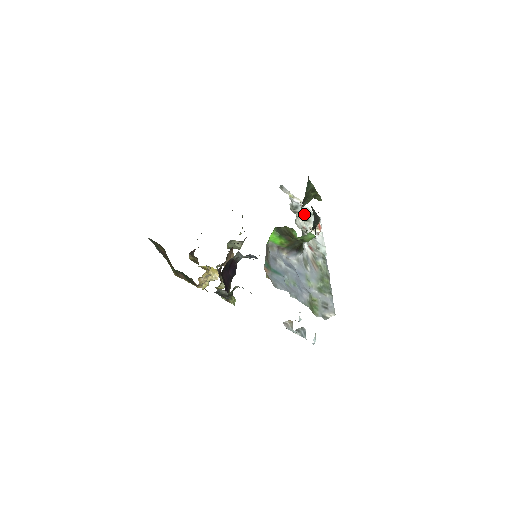
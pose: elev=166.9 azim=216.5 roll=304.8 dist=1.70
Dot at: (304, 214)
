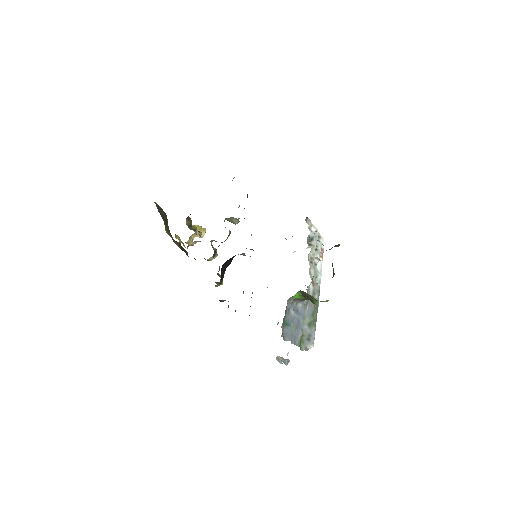
Dot at: occluded
